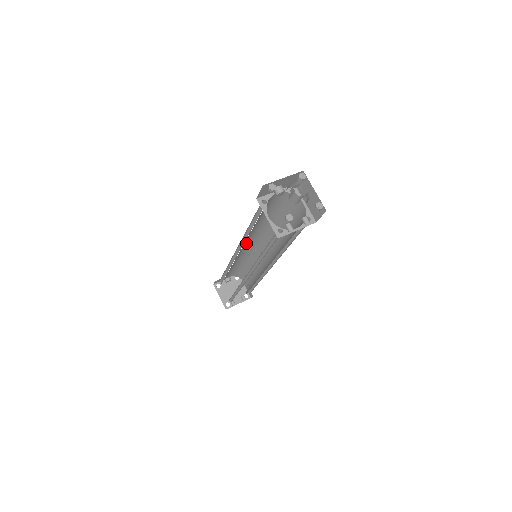
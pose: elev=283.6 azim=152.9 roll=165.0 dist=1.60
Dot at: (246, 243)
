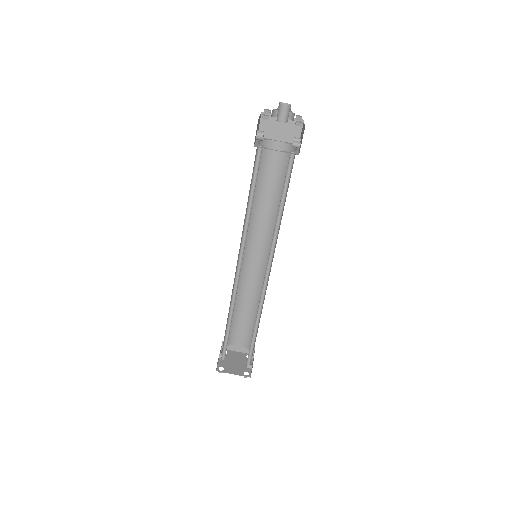
Dot at: (238, 255)
